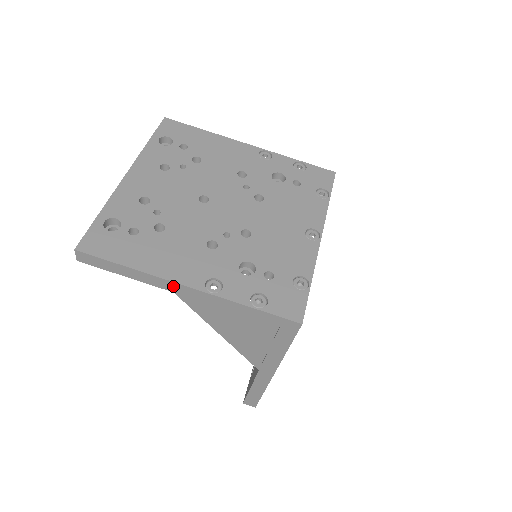
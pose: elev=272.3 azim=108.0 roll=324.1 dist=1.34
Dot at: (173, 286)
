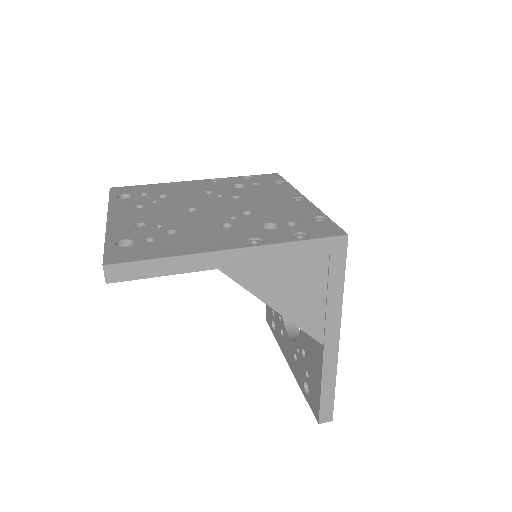
Dot at: (218, 258)
